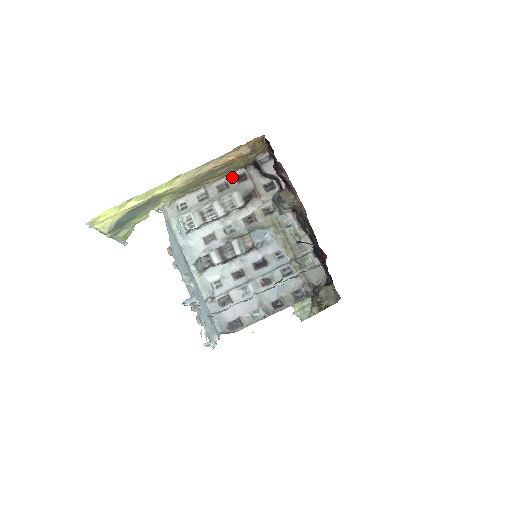
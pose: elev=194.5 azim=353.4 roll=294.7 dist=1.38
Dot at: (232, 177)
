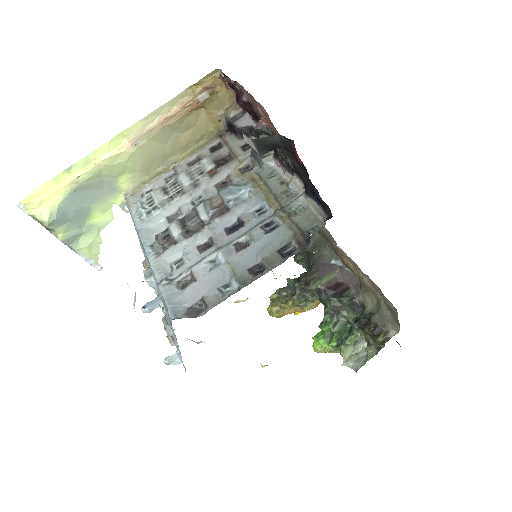
Dot at: (205, 150)
